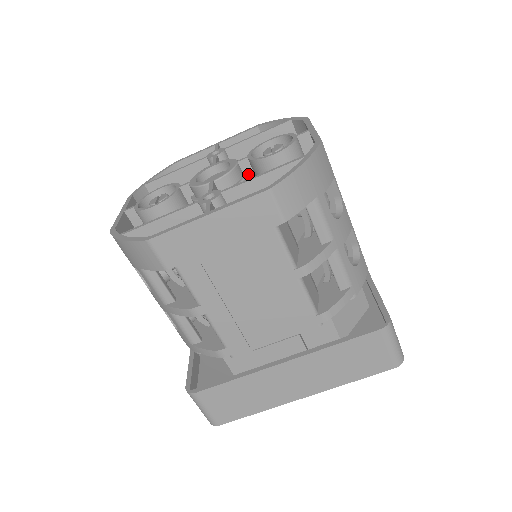
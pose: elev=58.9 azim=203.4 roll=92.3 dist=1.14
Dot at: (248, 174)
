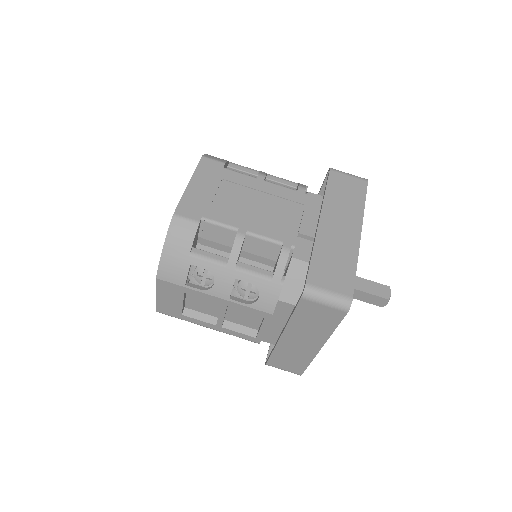
Dot at: occluded
